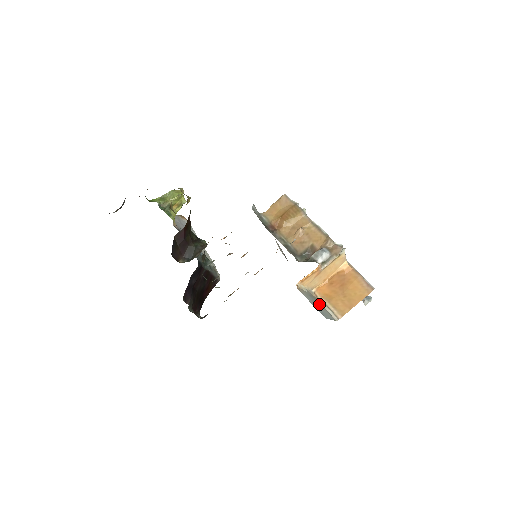
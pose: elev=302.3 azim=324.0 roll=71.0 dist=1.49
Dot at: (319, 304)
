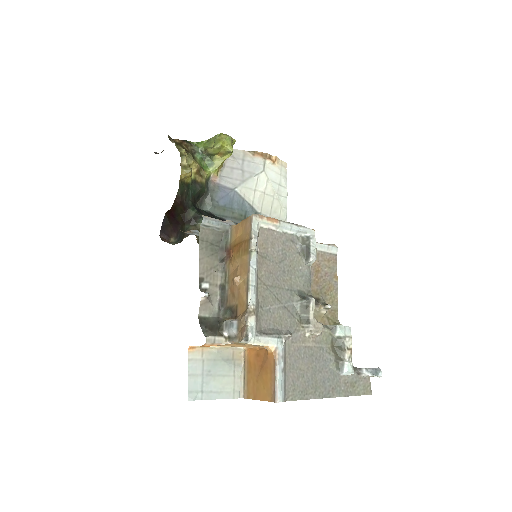
Dot at: (227, 371)
